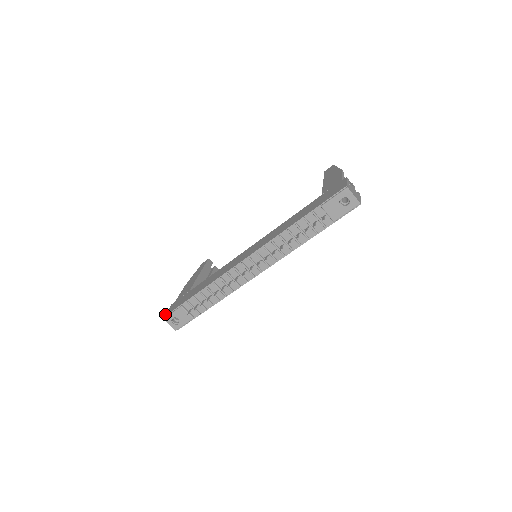
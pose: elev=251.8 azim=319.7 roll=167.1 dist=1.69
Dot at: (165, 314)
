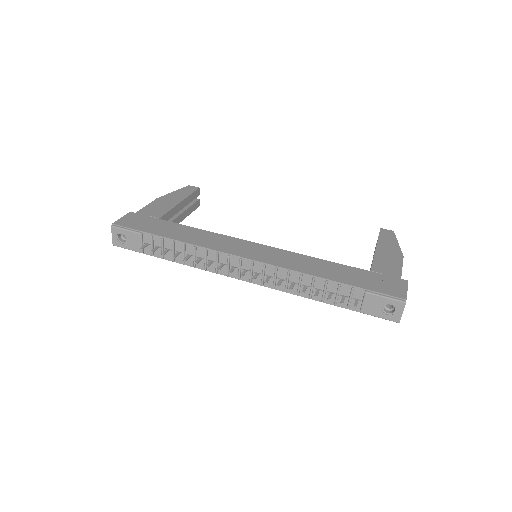
Dot at: (116, 221)
